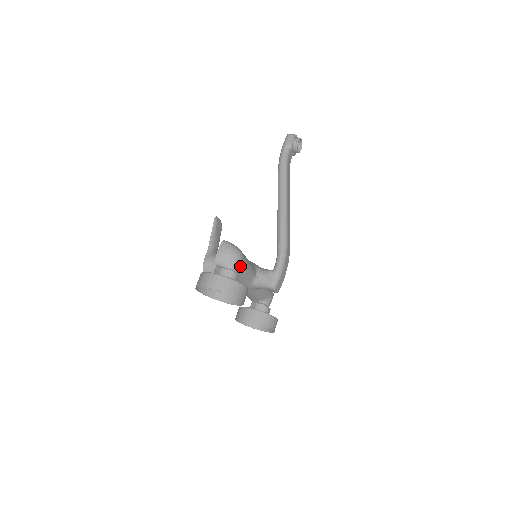
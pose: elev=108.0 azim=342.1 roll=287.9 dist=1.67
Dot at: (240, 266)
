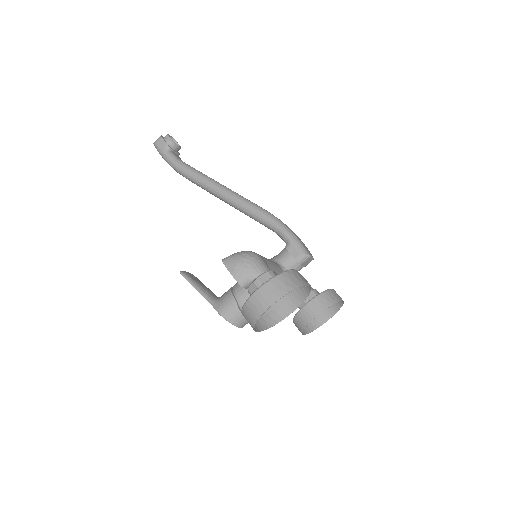
Dot at: (264, 263)
